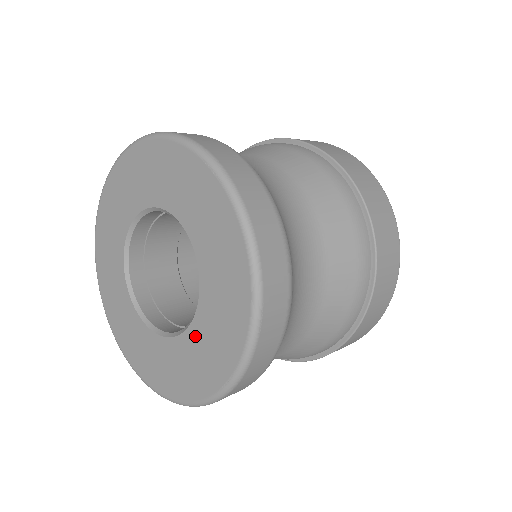
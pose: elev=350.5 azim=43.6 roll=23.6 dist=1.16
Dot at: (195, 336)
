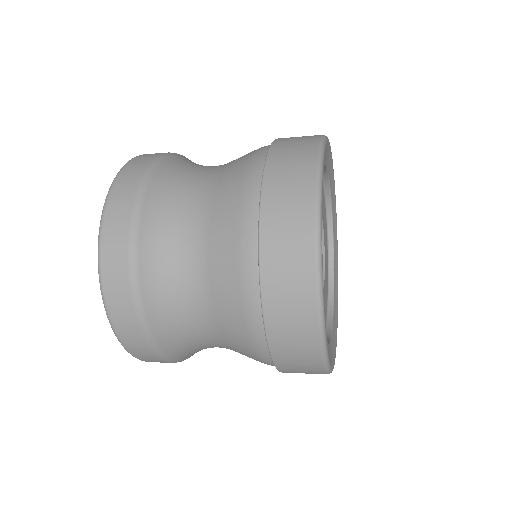
Dot at: occluded
